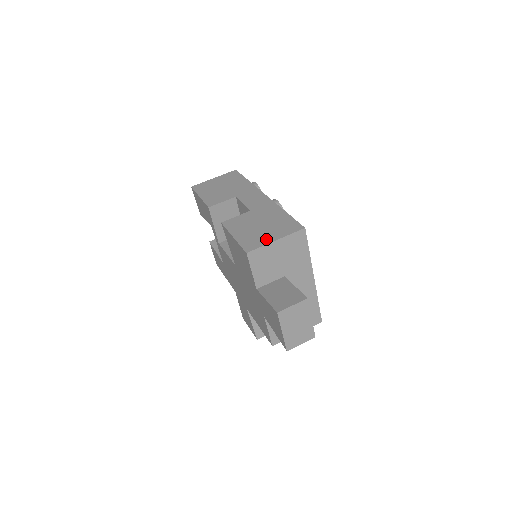
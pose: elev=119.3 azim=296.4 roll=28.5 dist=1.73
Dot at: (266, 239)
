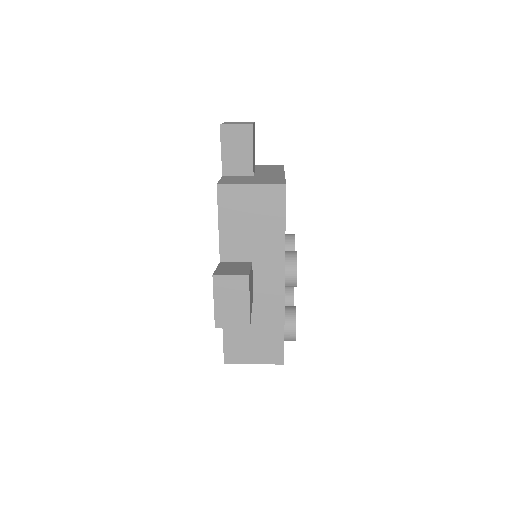
Dot at: occluded
